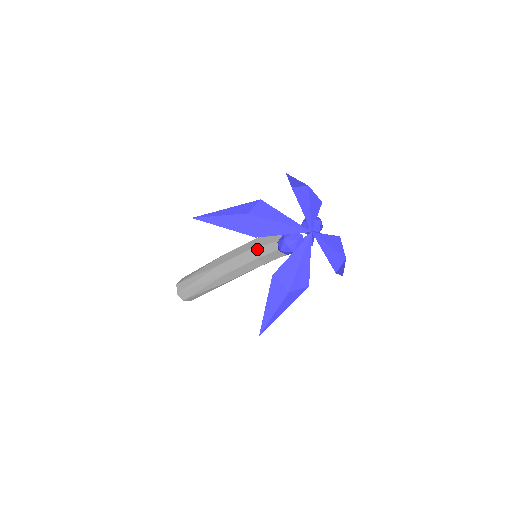
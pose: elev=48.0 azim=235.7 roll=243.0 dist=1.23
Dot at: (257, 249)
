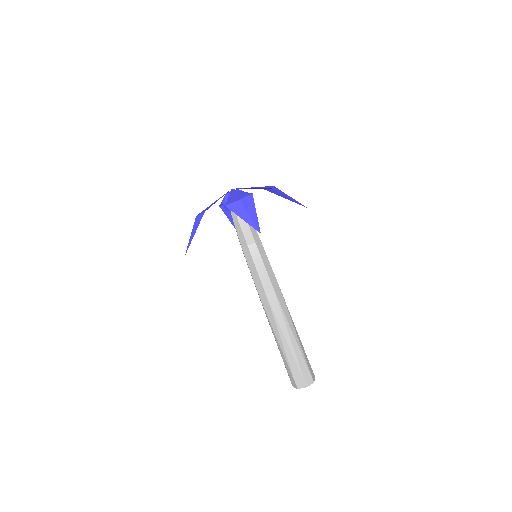
Dot at: (241, 242)
